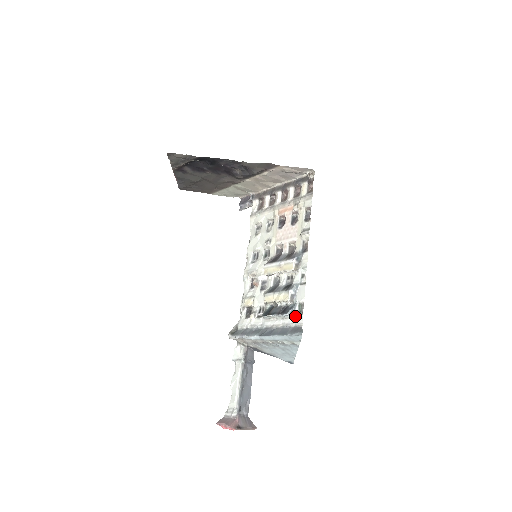
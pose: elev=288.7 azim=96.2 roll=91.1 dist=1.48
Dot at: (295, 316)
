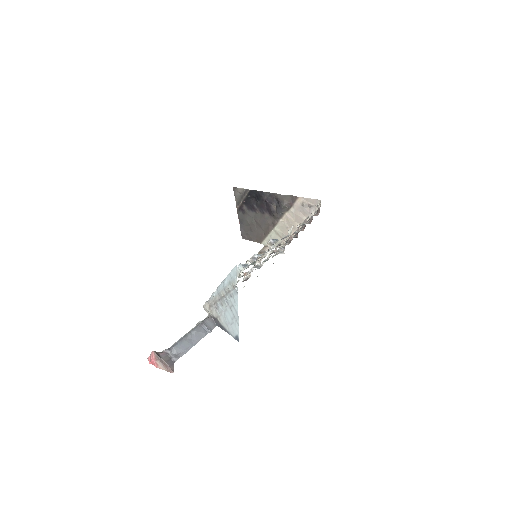
Dot at: (246, 267)
